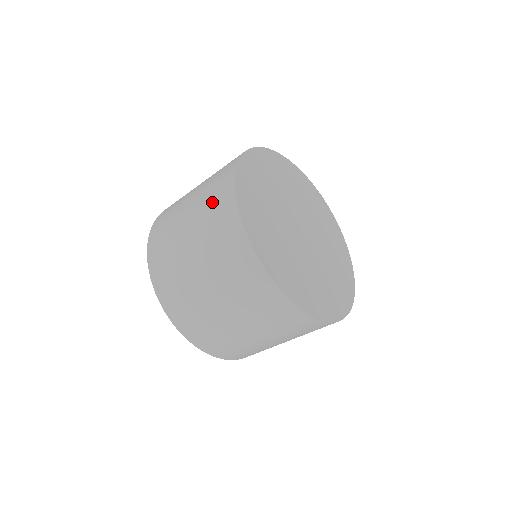
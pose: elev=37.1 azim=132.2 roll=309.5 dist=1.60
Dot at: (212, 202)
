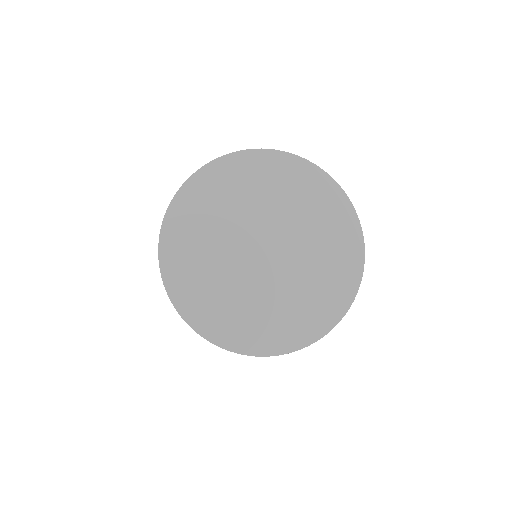
Dot at: occluded
